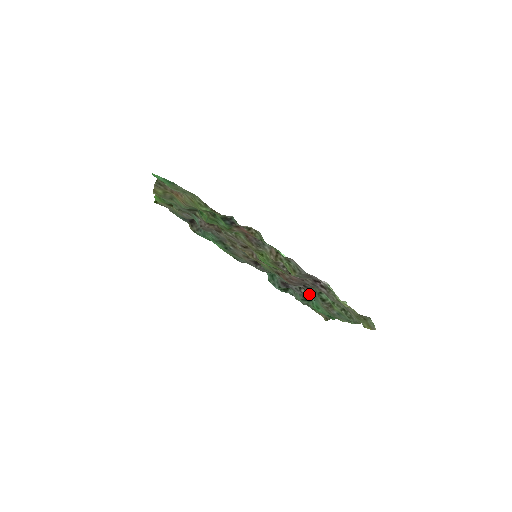
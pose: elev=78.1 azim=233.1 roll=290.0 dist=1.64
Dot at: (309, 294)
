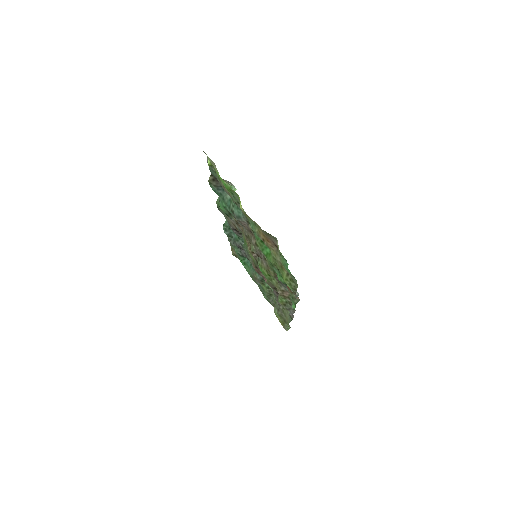
Dot at: occluded
